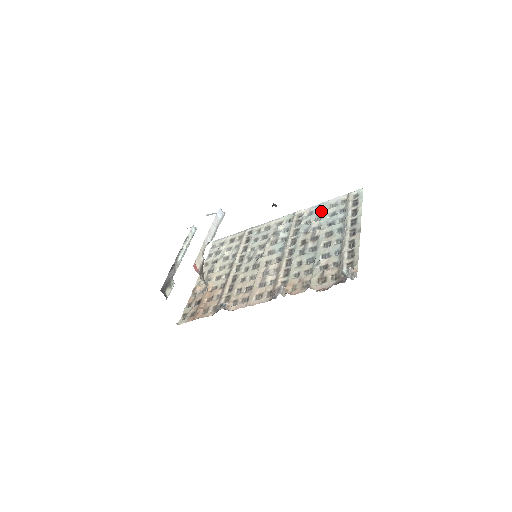
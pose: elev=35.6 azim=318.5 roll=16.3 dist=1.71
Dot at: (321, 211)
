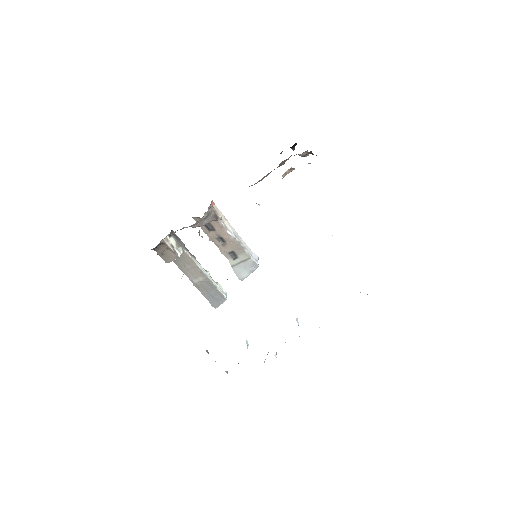
Dot at: occluded
